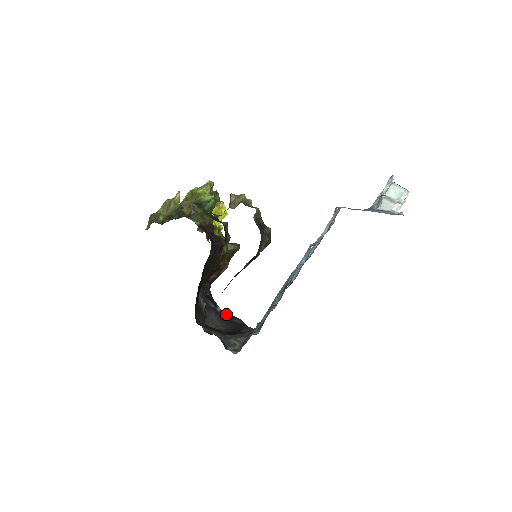
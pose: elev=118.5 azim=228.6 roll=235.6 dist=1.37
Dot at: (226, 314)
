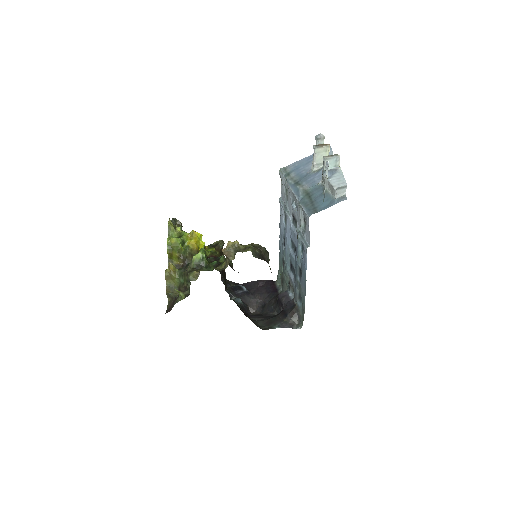
Dot at: (250, 285)
